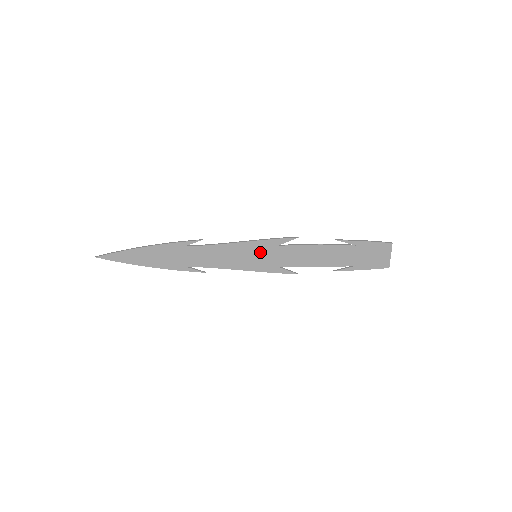
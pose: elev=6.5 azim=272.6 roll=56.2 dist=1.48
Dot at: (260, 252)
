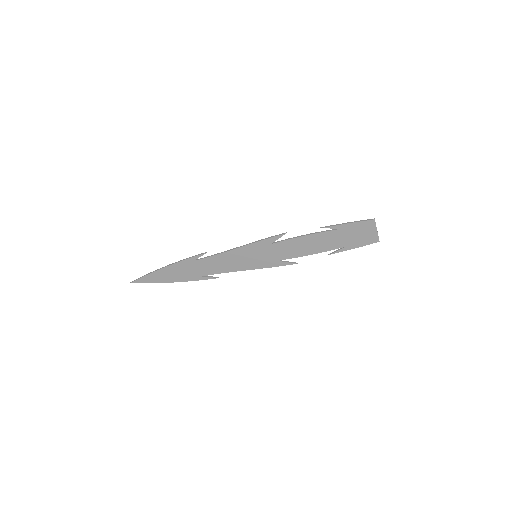
Dot at: (258, 252)
